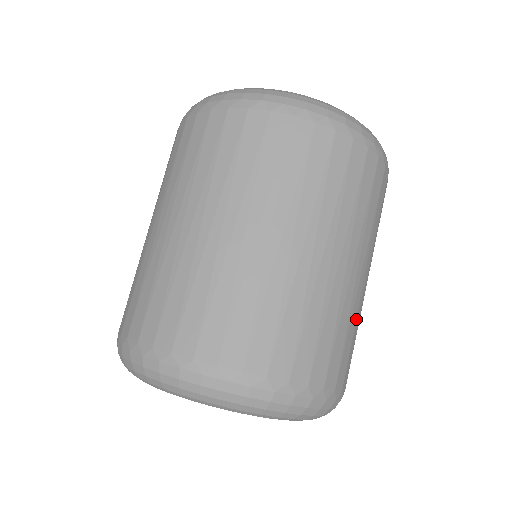
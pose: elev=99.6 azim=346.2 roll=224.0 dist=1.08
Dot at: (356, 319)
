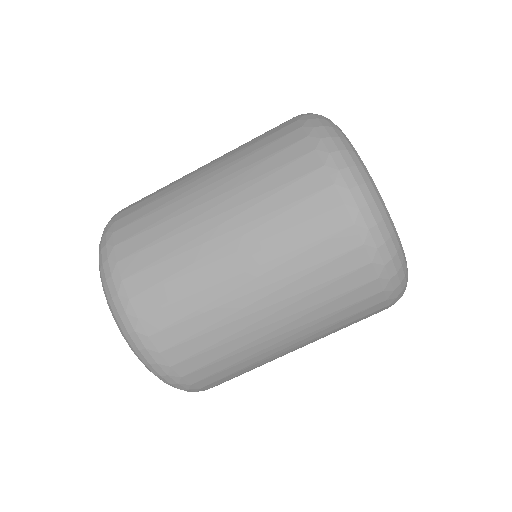
Dot at: occluded
